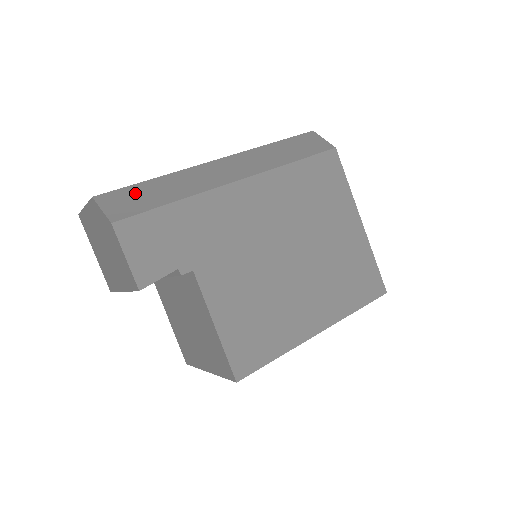
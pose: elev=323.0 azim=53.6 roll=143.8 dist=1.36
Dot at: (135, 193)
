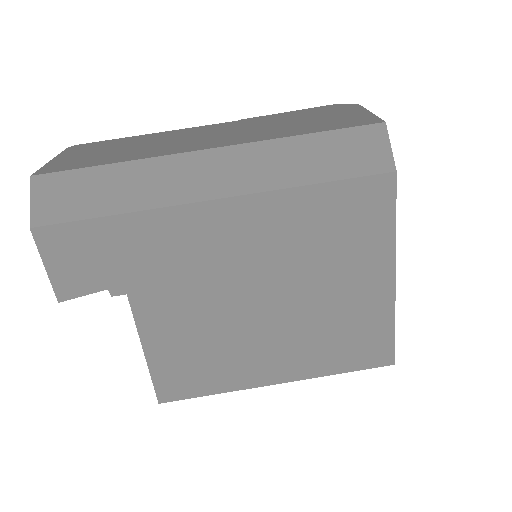
Dot at: (78, 184)
